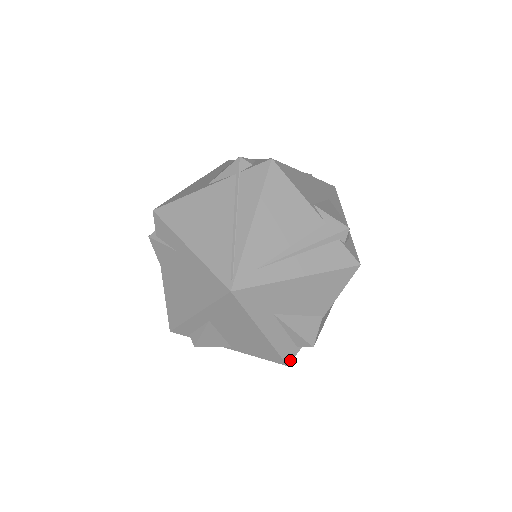
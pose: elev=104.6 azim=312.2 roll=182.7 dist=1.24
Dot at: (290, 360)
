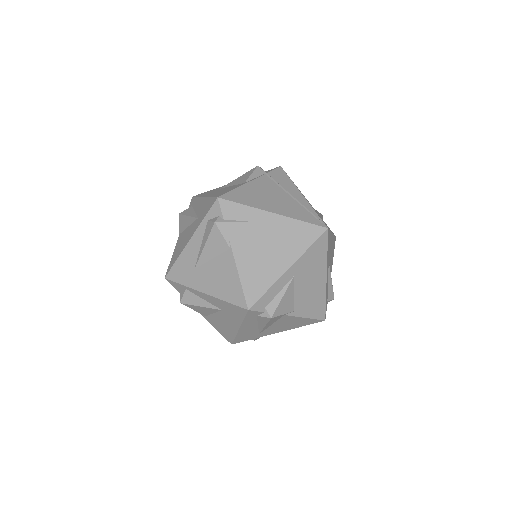
Dot at: occluded
